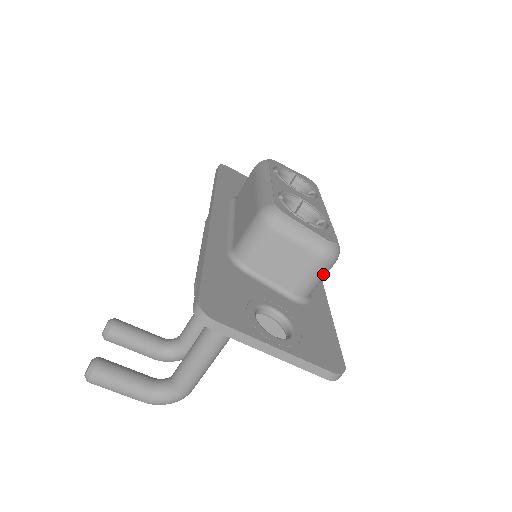
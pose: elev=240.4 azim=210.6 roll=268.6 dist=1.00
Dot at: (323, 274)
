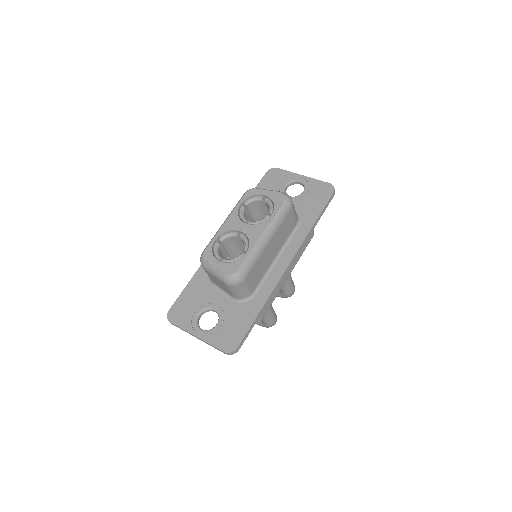
Dot at: (238, 289)
